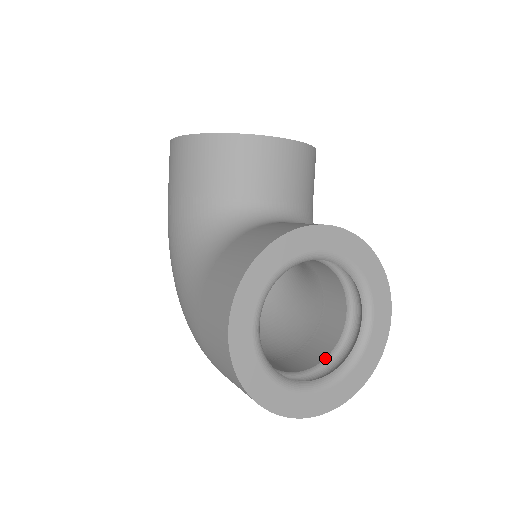
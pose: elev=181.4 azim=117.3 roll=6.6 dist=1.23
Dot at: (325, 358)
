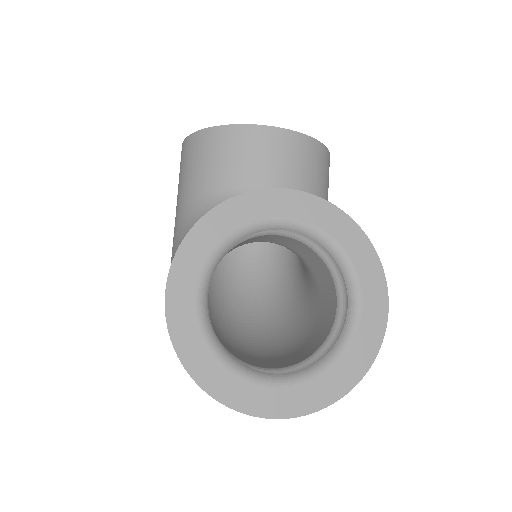
Dot at: (308, 357)
